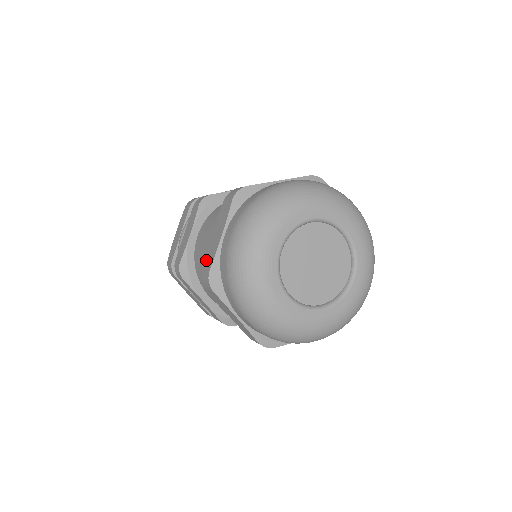
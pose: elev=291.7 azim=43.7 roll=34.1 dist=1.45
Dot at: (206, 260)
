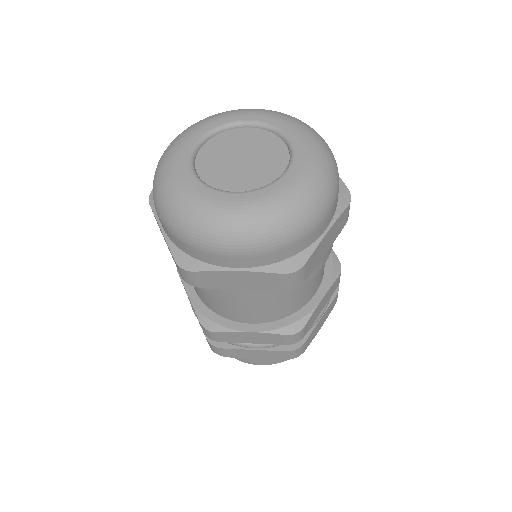
Dot at: occluded
